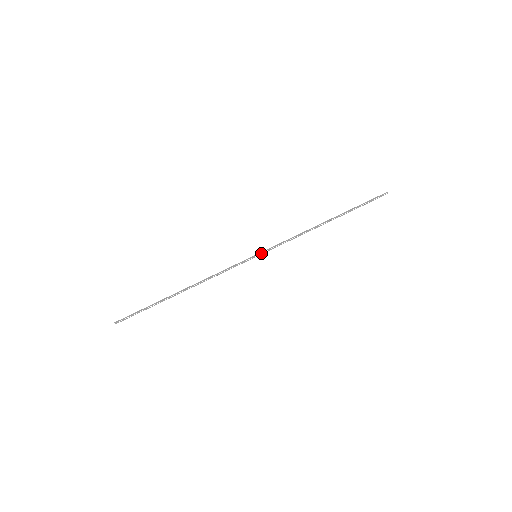
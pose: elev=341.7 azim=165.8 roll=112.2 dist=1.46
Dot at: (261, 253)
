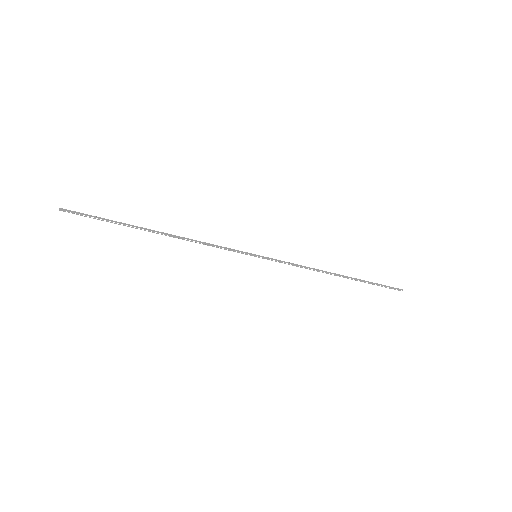
Dot at: (263, 257)
